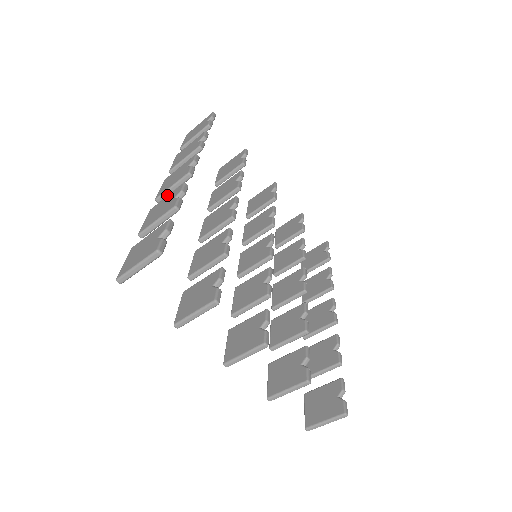
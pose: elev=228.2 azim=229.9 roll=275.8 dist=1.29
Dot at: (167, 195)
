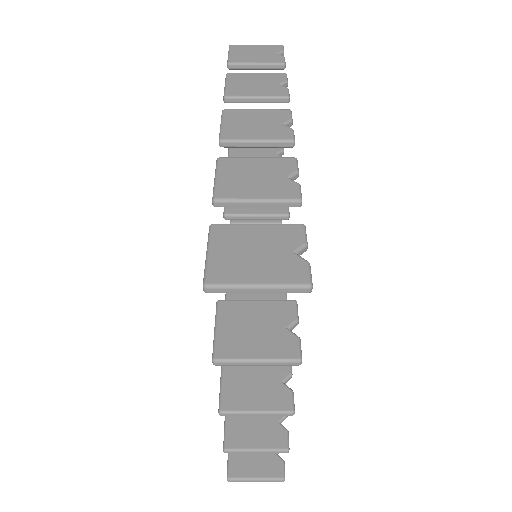
Dot at: (241, 146)
